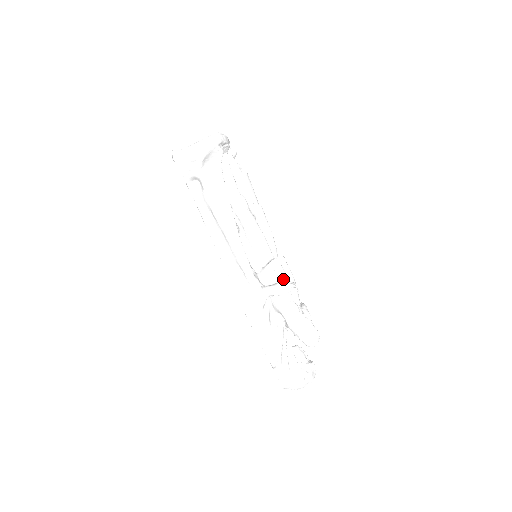
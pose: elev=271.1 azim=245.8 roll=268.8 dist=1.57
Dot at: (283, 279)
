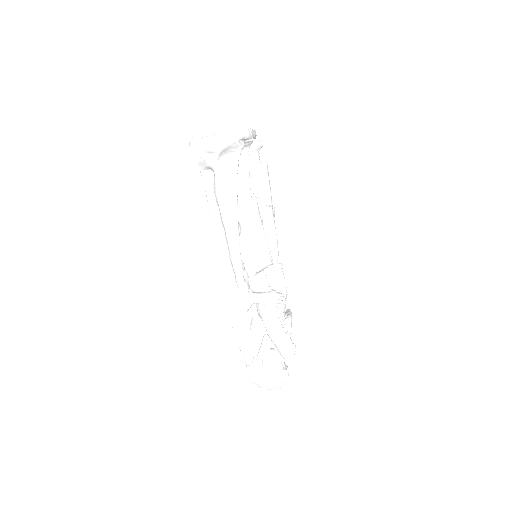
Dot at: (274, 288)
